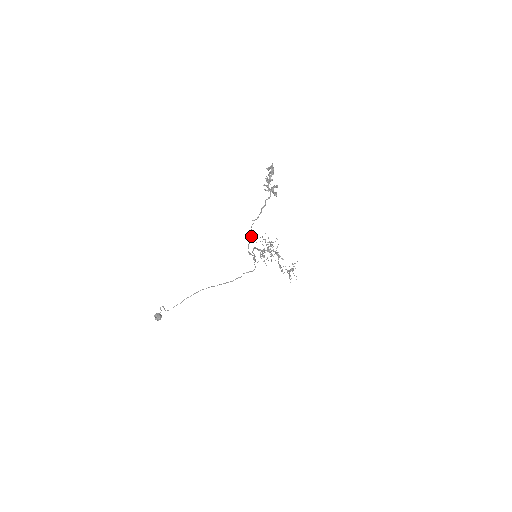
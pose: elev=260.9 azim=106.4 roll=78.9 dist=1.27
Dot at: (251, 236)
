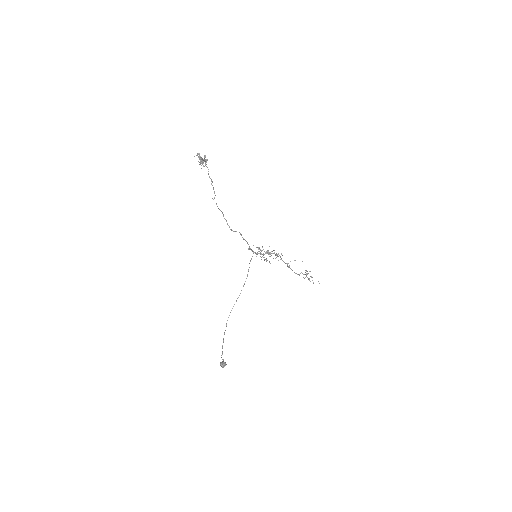
Dot at: (223, 215)
